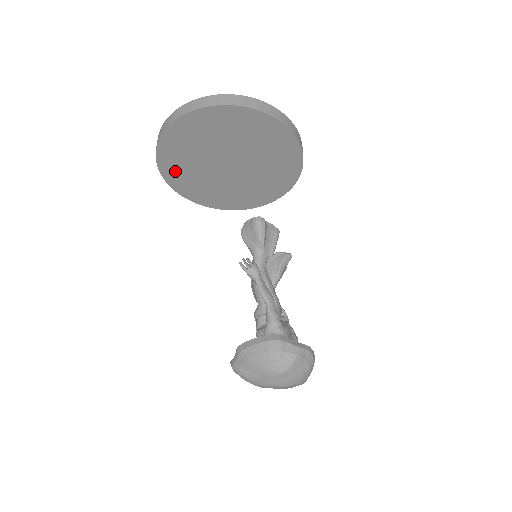
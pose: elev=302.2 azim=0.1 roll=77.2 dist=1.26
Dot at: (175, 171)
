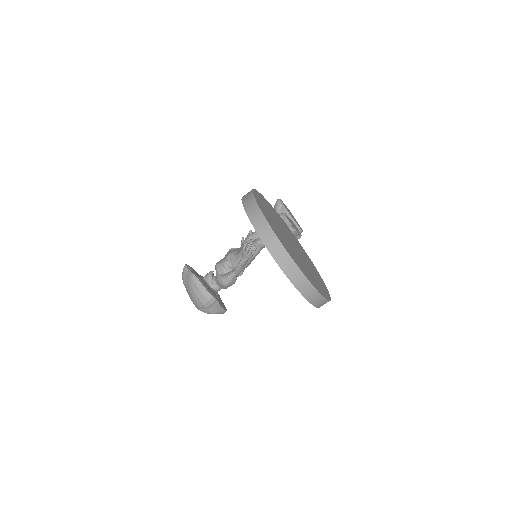
Dot at: occluded
